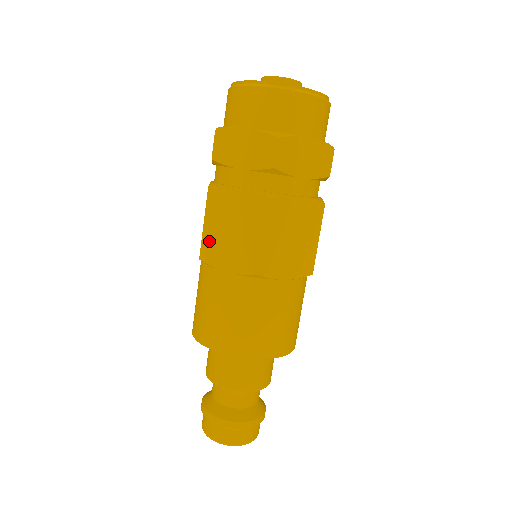
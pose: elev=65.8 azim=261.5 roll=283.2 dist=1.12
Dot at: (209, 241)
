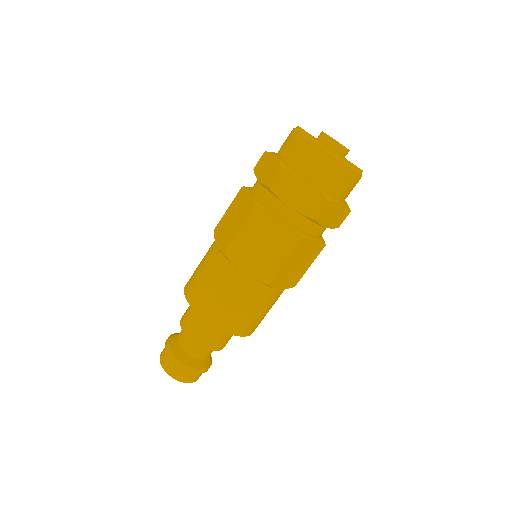
Dot at: (239, 245)
